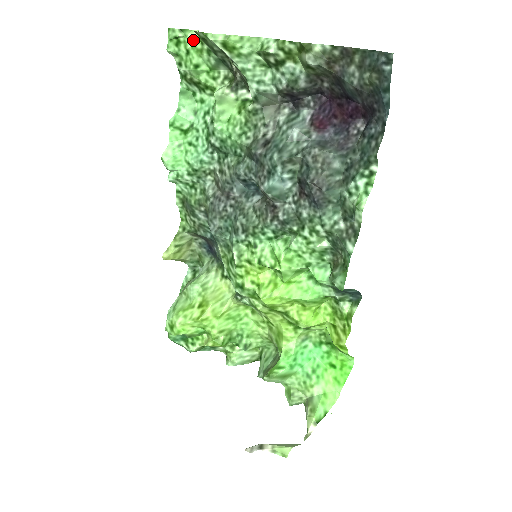
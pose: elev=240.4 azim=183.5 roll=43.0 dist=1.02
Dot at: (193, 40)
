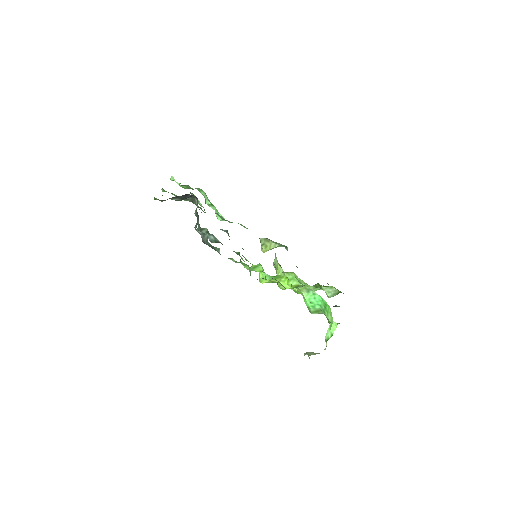
Dot at: occluded
